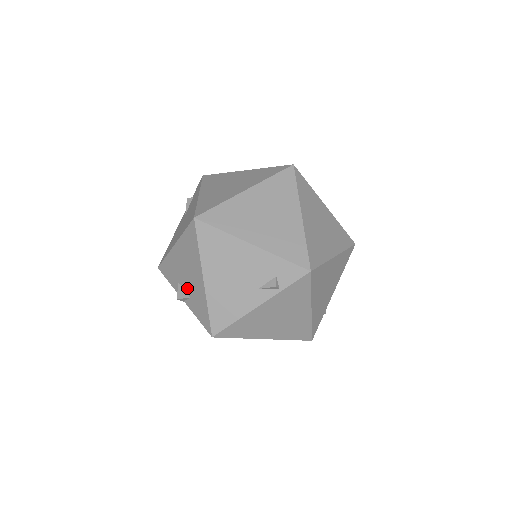
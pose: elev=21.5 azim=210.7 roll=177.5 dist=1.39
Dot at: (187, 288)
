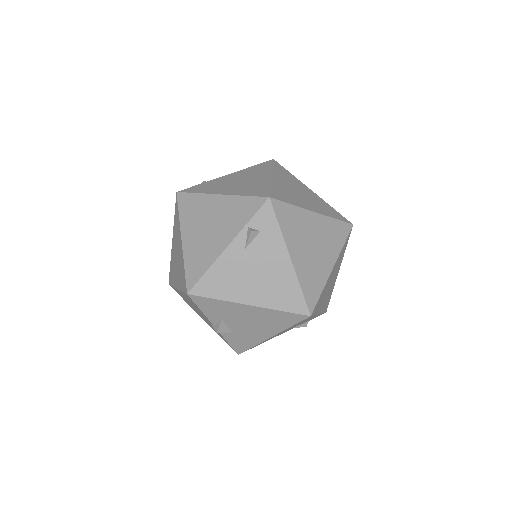
Dot at: (235, 328)
